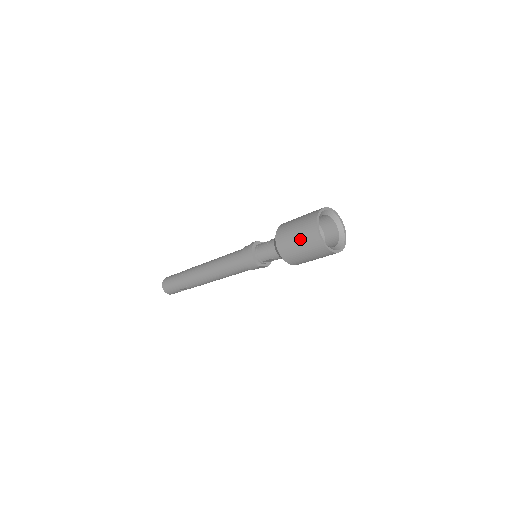
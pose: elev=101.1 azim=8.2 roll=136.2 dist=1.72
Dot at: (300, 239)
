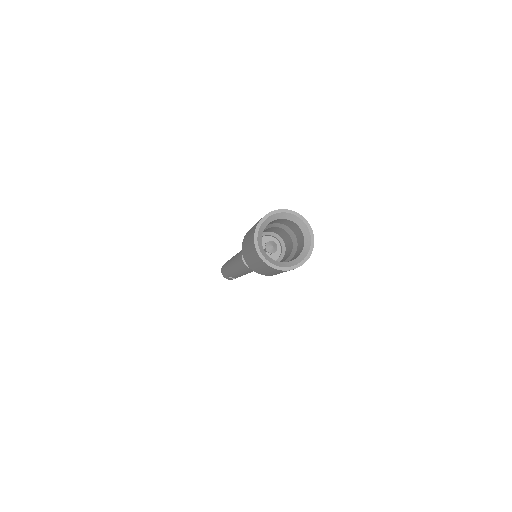
Dot at: (248, 241)
